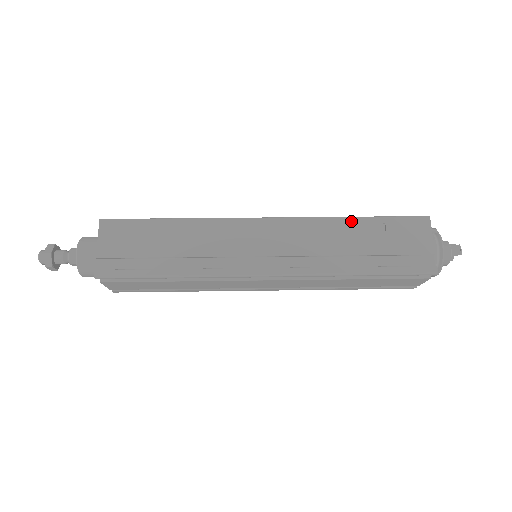
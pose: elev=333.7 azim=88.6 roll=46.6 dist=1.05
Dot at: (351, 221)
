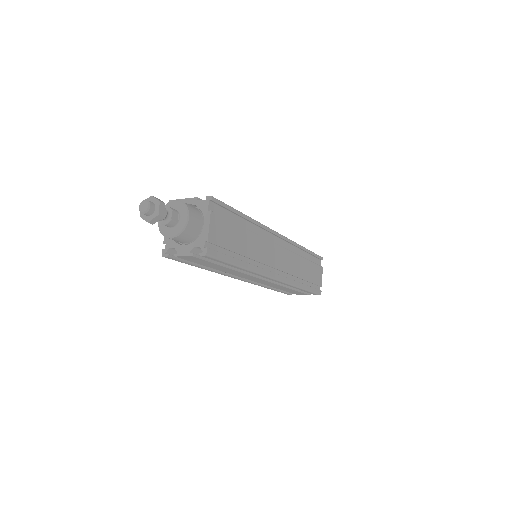
Dot at: occluded
